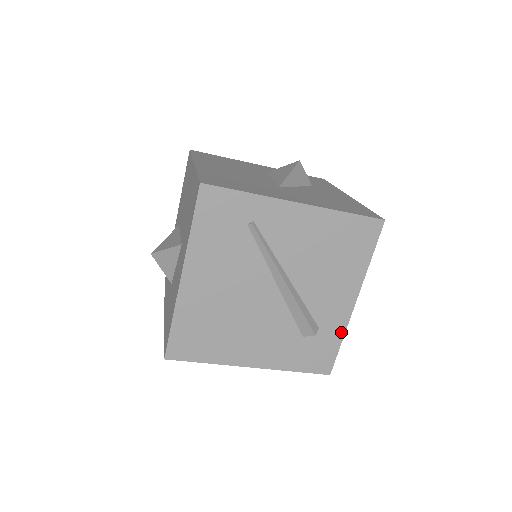
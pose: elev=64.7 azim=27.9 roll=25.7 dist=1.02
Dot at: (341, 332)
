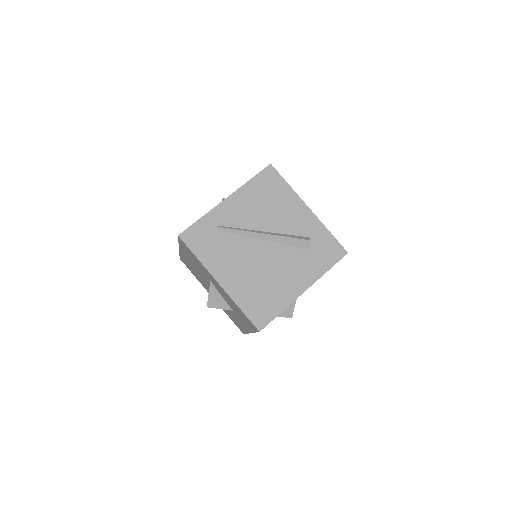
Dot at: (322, 228)
